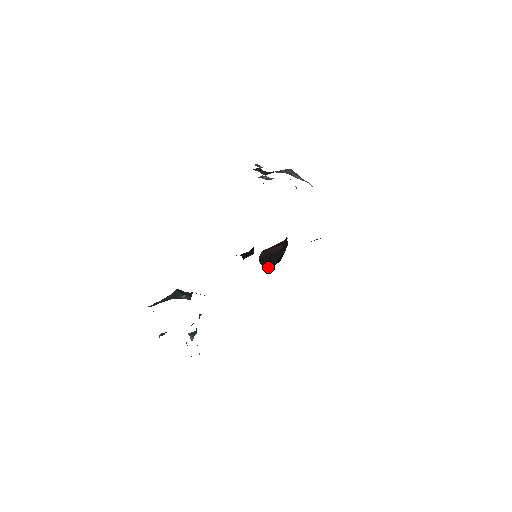
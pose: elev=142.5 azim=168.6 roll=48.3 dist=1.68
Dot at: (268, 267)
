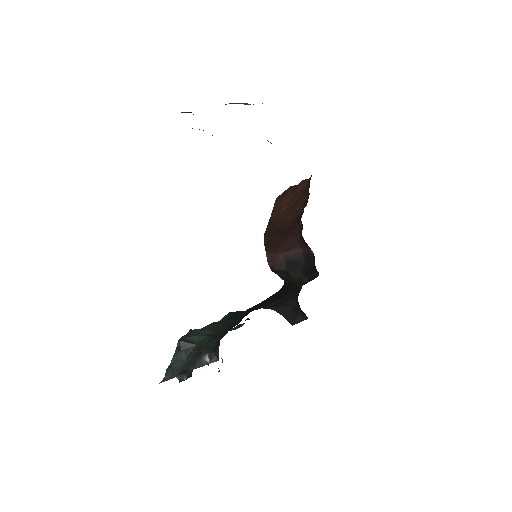
Dot at: (293, 282)
